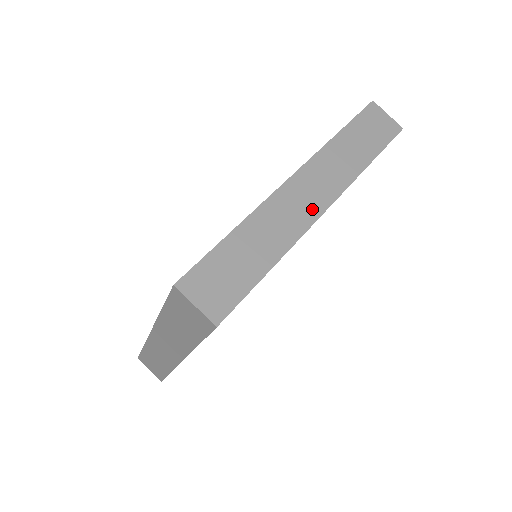
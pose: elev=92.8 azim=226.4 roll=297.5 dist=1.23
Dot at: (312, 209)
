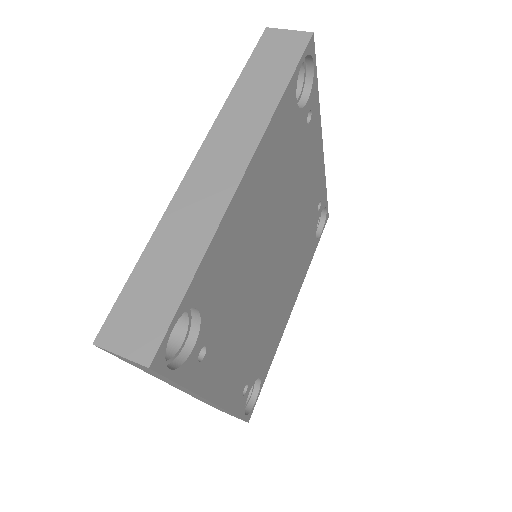
Dot at: (226, 183)
